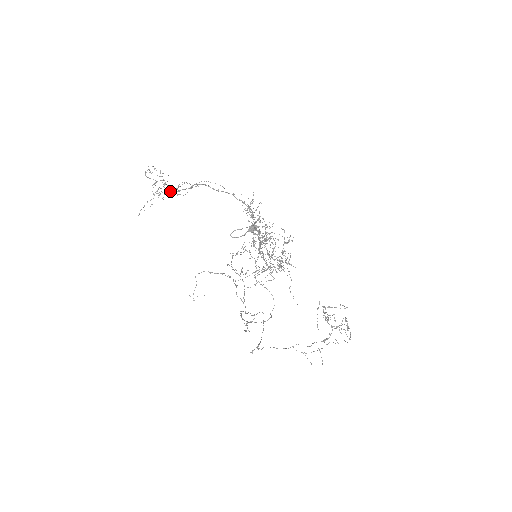
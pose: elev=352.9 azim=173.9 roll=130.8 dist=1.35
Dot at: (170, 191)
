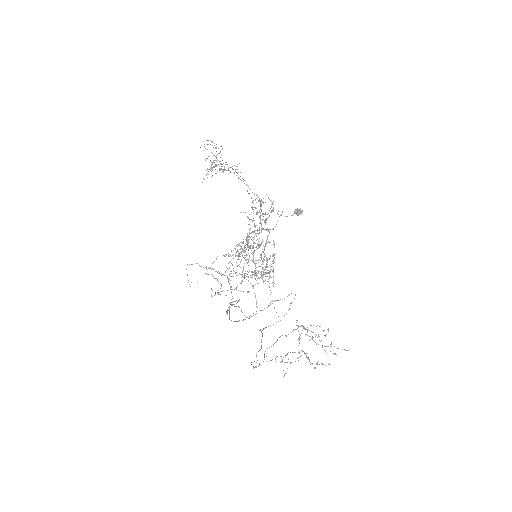
Dot at: occluded
